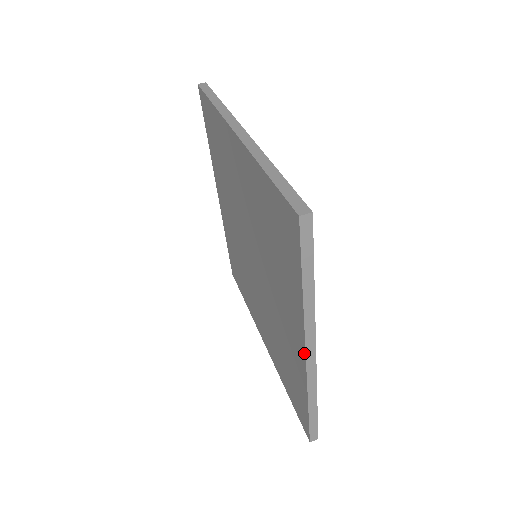
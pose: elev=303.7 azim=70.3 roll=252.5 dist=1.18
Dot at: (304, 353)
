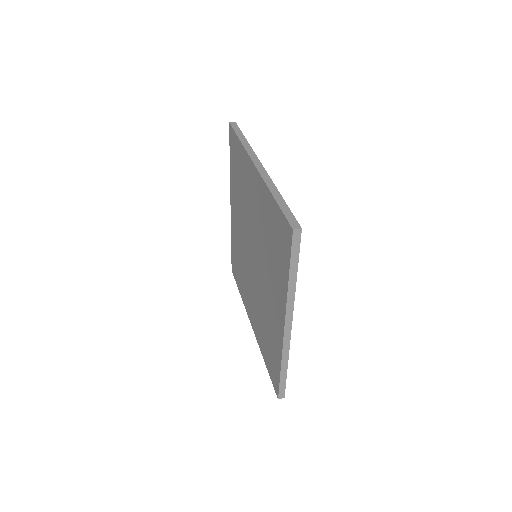
Dot at: (283, 326)
